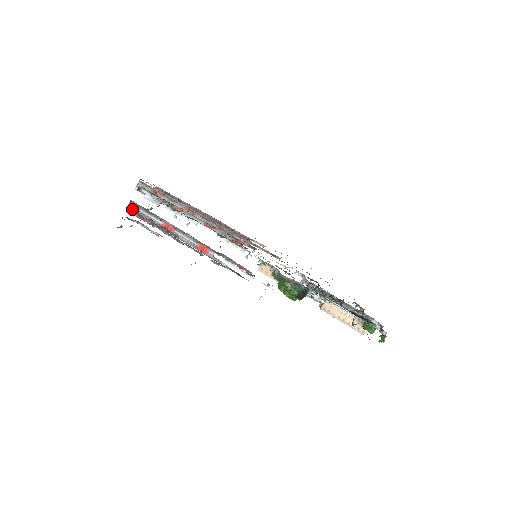
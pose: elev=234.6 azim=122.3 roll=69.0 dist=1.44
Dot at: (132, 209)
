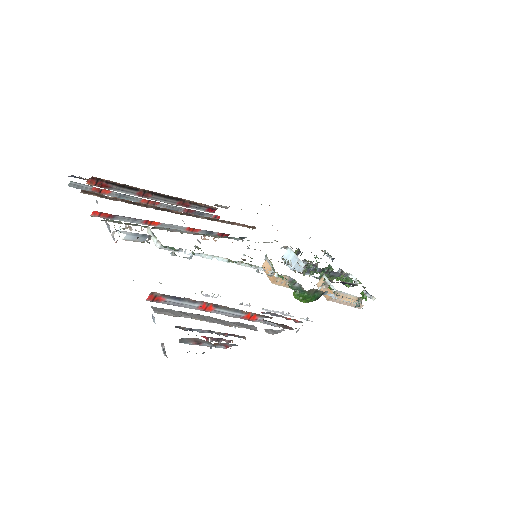
Dot at: (183, 328)
